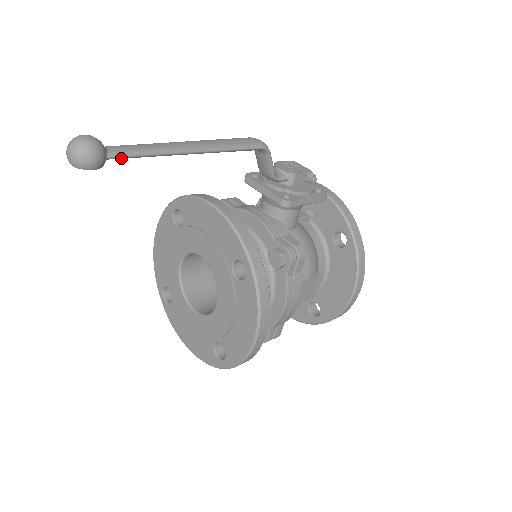
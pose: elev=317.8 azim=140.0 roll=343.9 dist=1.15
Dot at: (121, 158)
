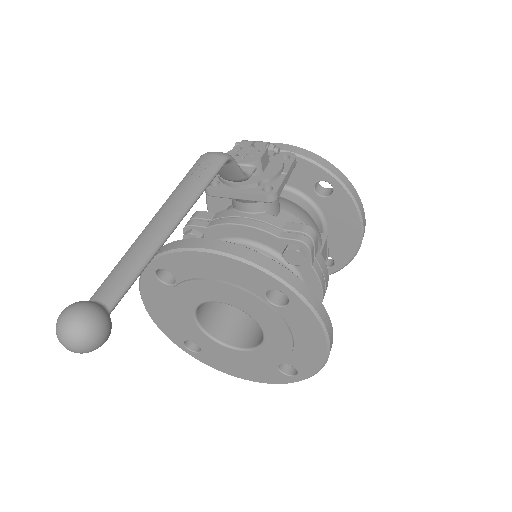
Dot at: occluded
